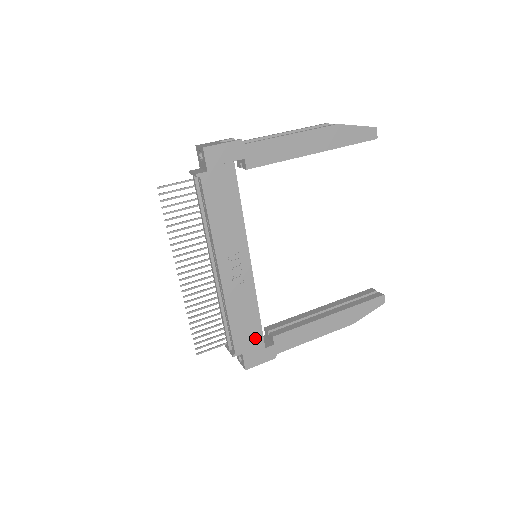
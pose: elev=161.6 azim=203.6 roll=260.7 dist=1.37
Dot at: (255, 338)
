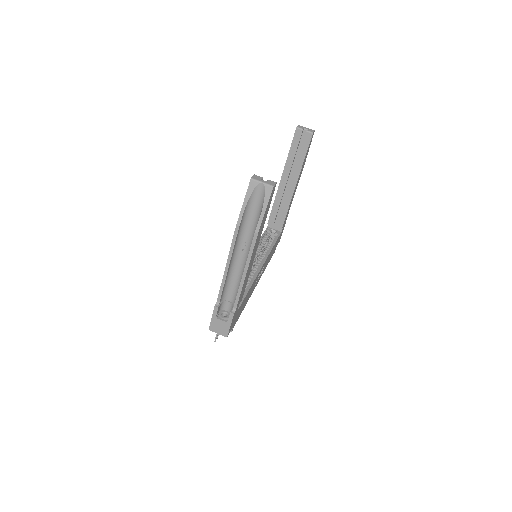
Dot at: occluded
